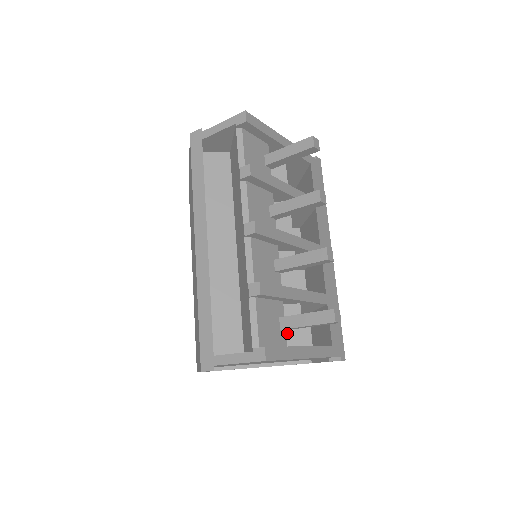
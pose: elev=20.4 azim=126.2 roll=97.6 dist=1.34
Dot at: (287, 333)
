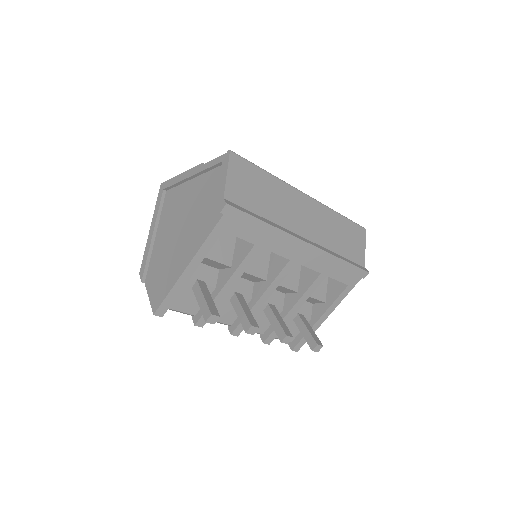
Dot at: (309, 301)
